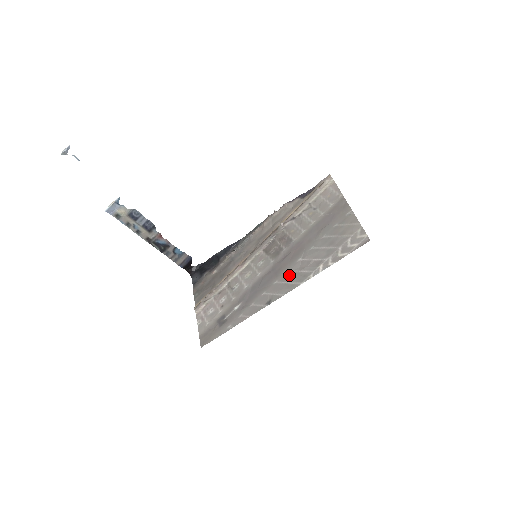
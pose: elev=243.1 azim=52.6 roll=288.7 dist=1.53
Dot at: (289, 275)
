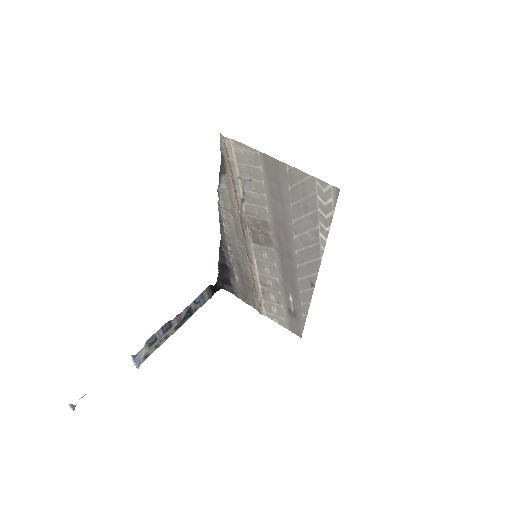
Dot at: (302, 255)
